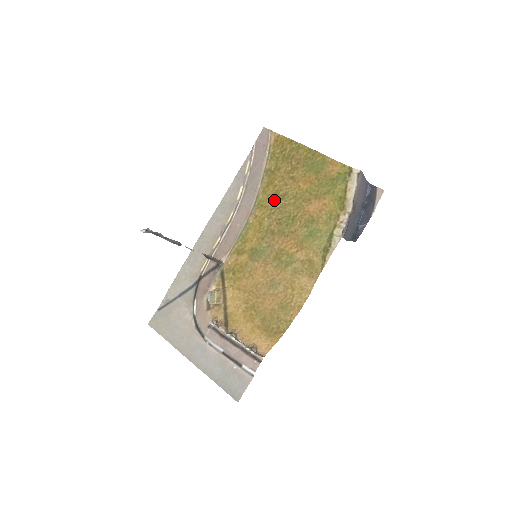
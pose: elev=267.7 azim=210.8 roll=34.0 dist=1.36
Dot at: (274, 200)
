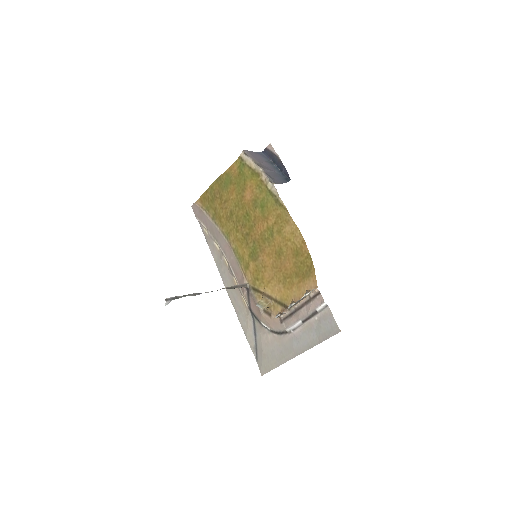
Dot at: (230, 222)
